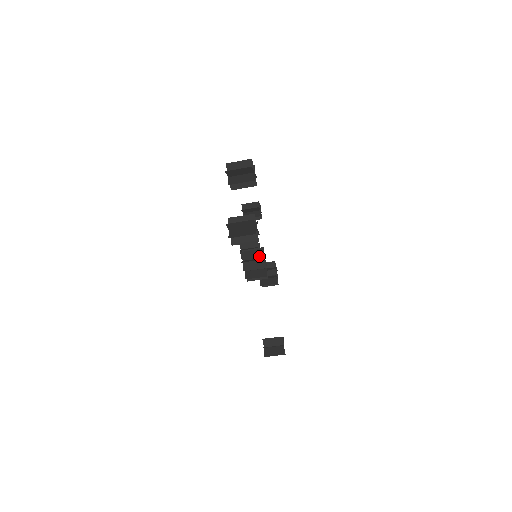
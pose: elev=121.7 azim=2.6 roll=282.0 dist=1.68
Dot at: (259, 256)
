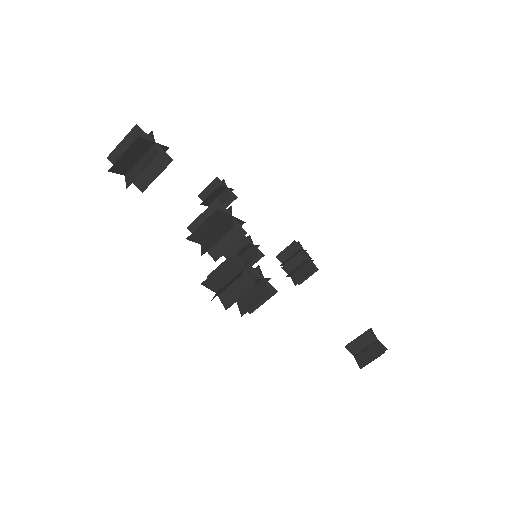
Dot at: (235, 271)
